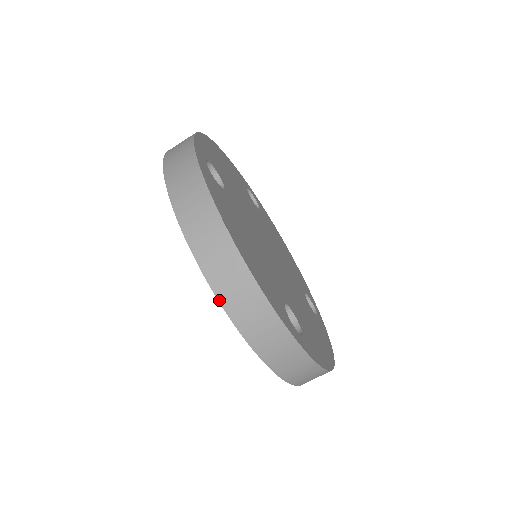
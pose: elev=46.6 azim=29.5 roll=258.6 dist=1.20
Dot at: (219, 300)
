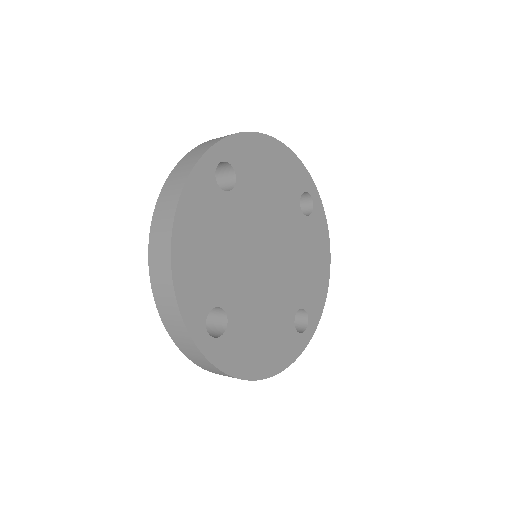
Dot at: (150, 277)
